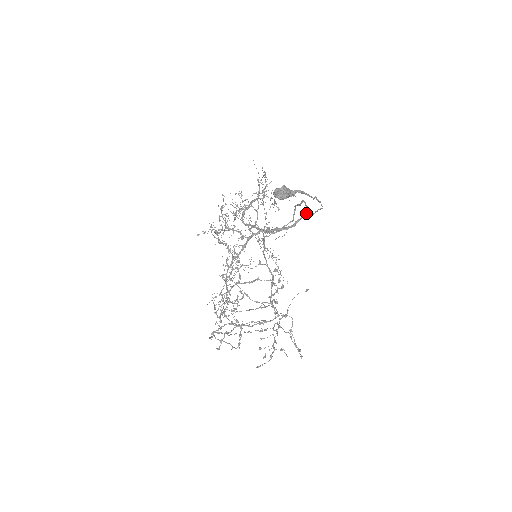
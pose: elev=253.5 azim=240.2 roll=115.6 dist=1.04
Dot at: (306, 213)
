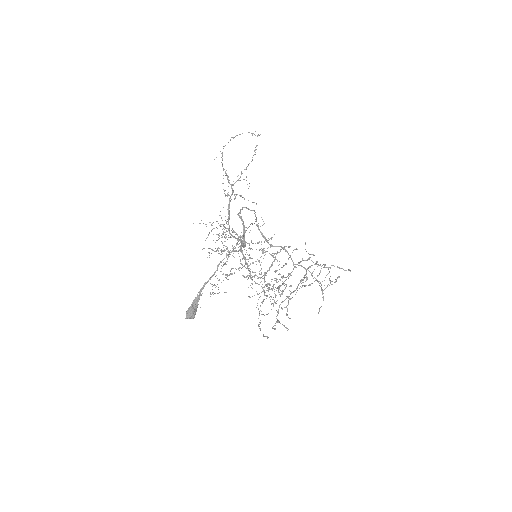
Dot at: (244, 227)
